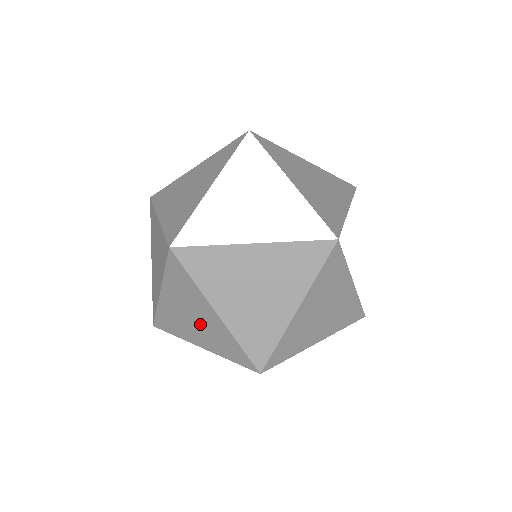
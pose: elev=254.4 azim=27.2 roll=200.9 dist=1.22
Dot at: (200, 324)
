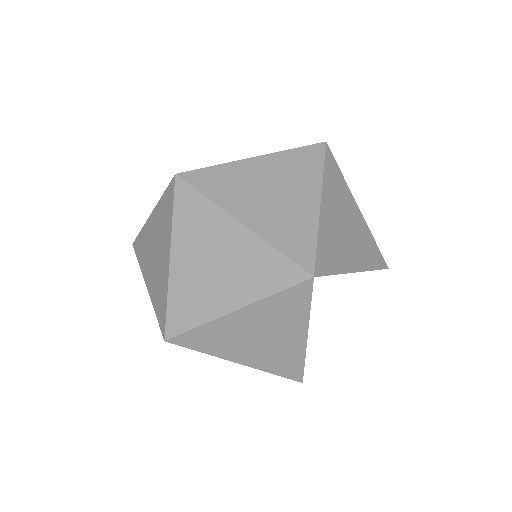
Dot at: (225, 265)
